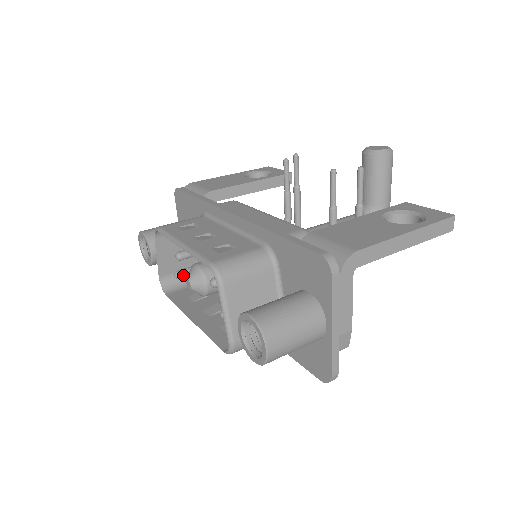
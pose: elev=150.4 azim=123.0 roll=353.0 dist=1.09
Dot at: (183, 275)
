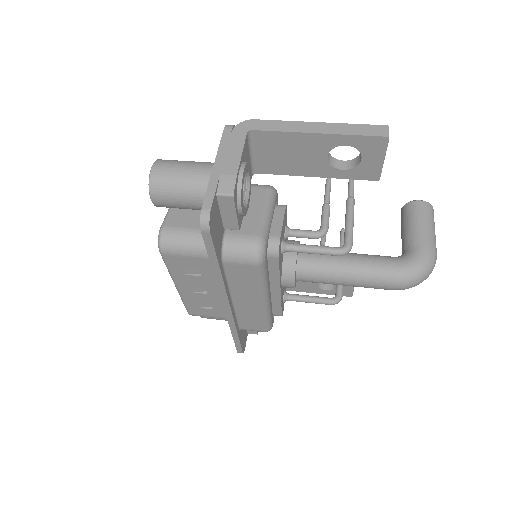
Dot at: occluded
